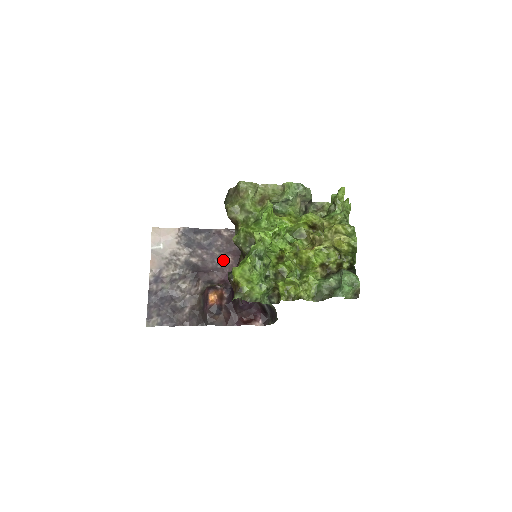
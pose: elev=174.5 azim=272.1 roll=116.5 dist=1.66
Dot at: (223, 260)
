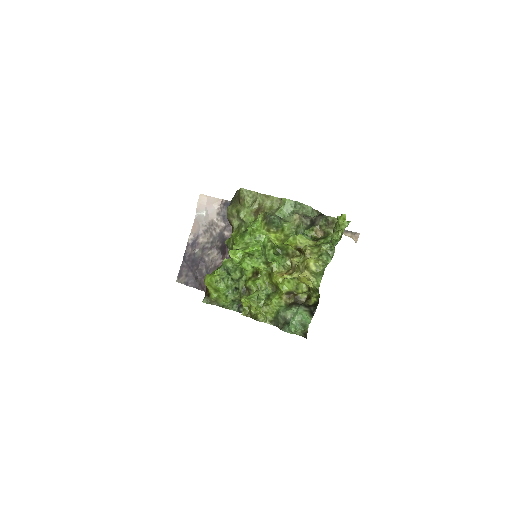
Dot at: occluded
